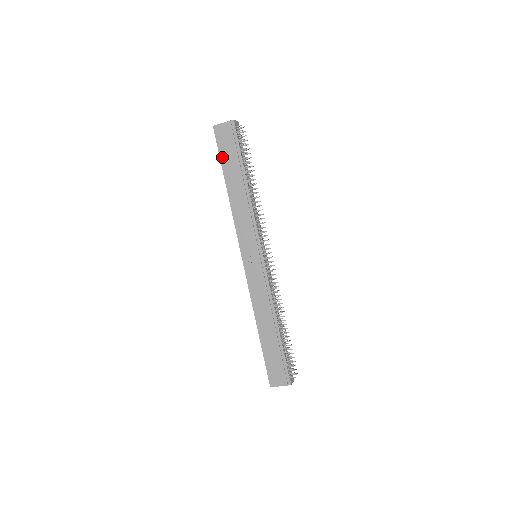
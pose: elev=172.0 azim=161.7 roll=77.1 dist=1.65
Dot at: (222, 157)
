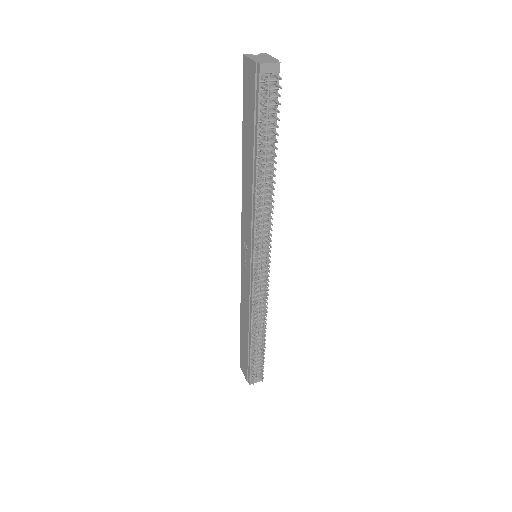
Dot at: (244, 111)
